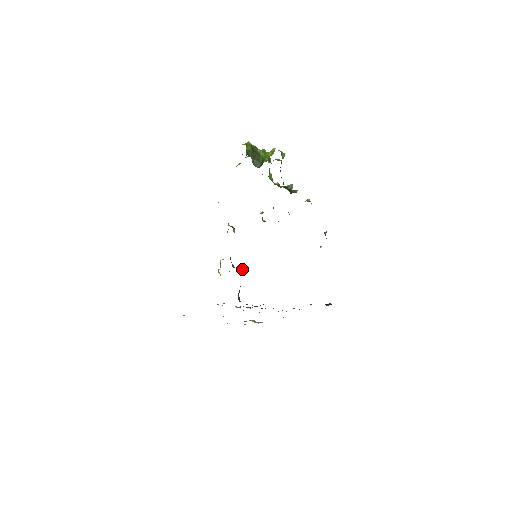
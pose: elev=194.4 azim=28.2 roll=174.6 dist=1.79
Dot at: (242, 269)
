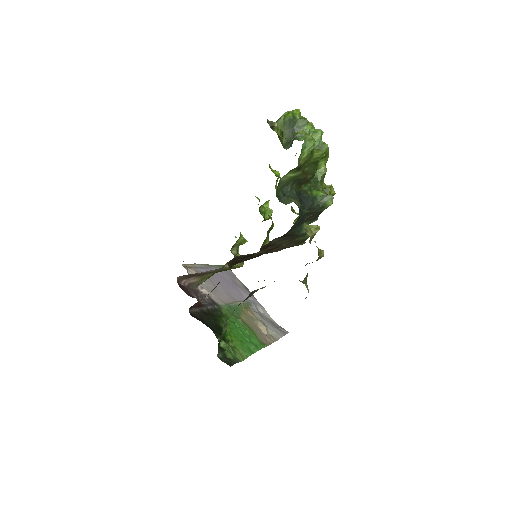
Dot at: occluded
